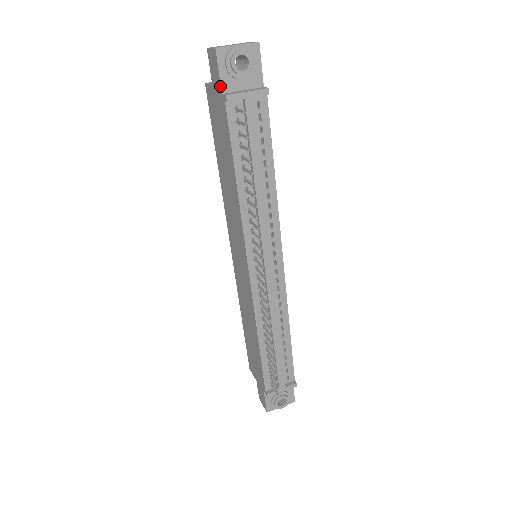
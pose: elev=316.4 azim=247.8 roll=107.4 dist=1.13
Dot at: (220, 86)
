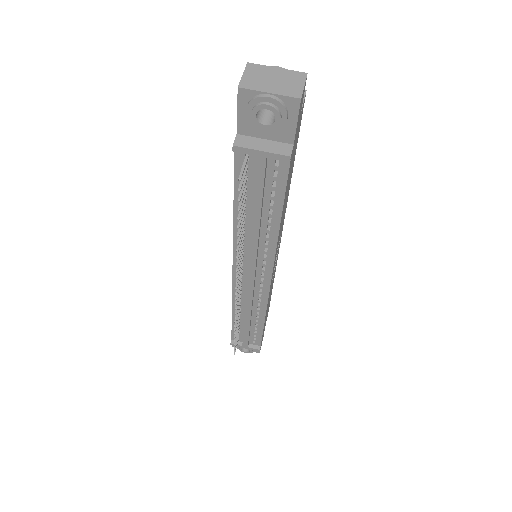
Dot at: (237, 125)
